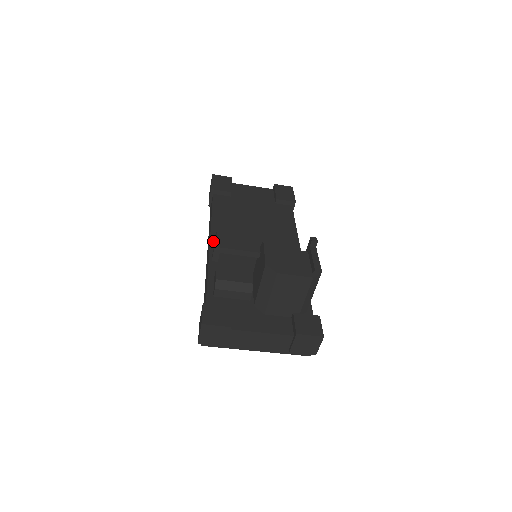
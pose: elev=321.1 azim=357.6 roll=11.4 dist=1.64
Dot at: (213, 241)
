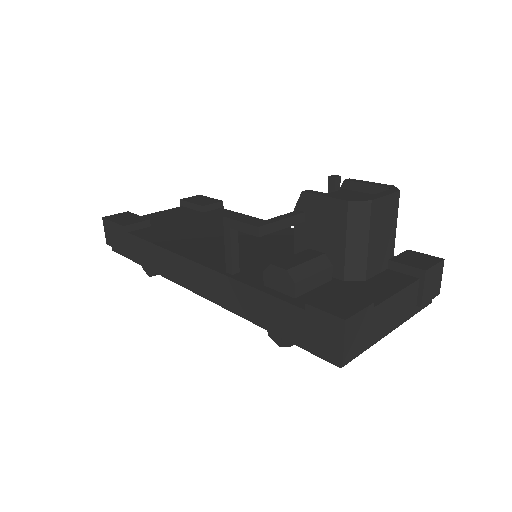
Dot at: (201, 261)
